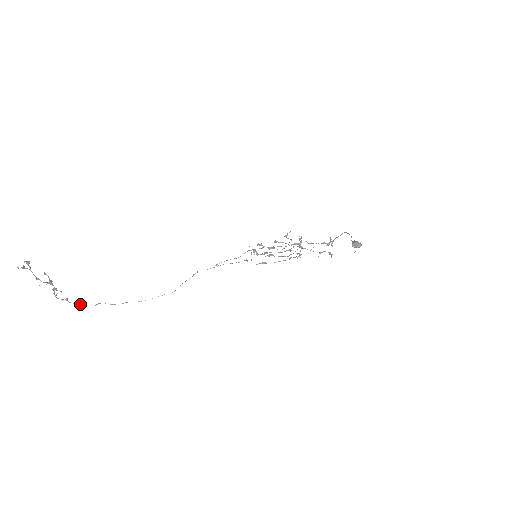
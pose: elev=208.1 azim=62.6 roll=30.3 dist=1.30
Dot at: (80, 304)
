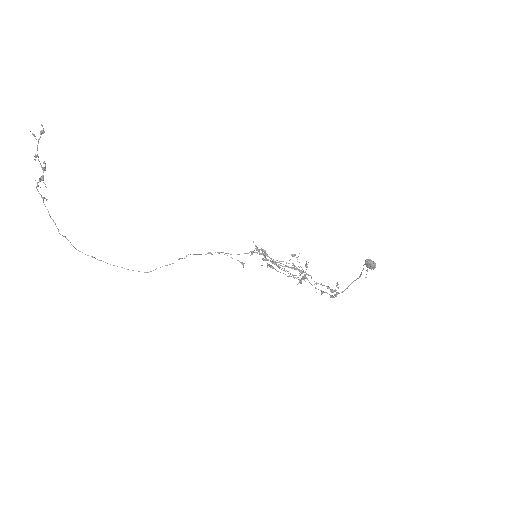
Dot at: occluded
